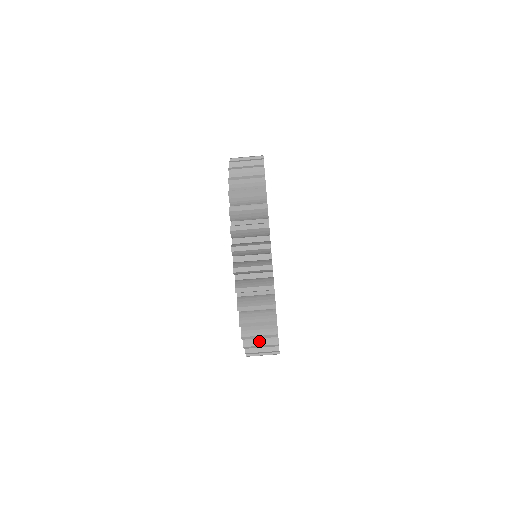
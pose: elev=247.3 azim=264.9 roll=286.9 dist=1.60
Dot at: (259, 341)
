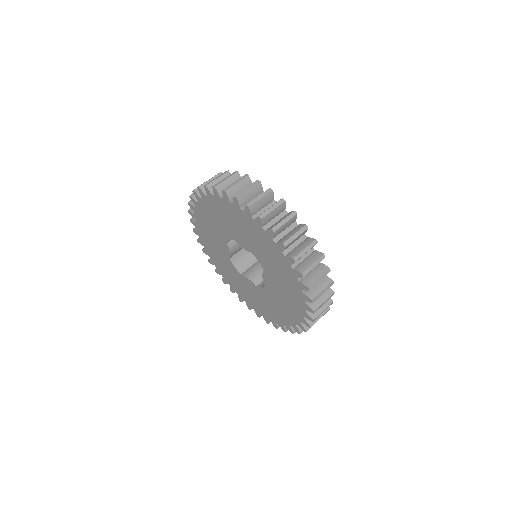
Dot at: (301, 248)
